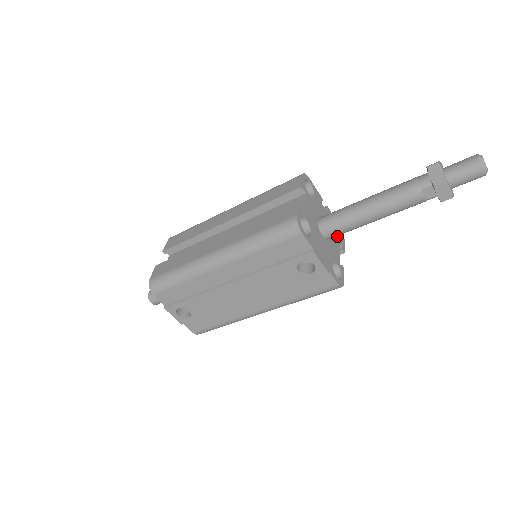
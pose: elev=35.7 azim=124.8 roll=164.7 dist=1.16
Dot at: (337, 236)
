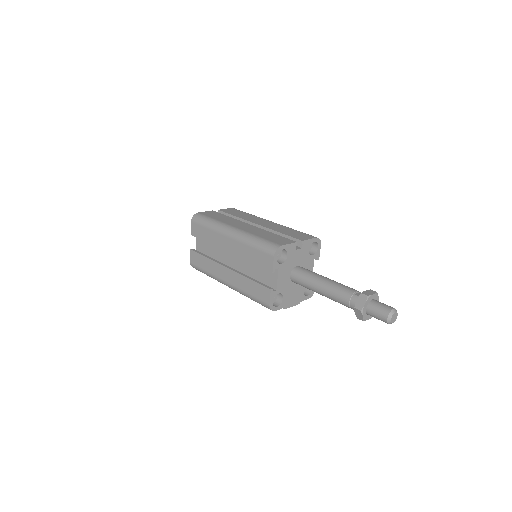
Dot at: (315, 243)
